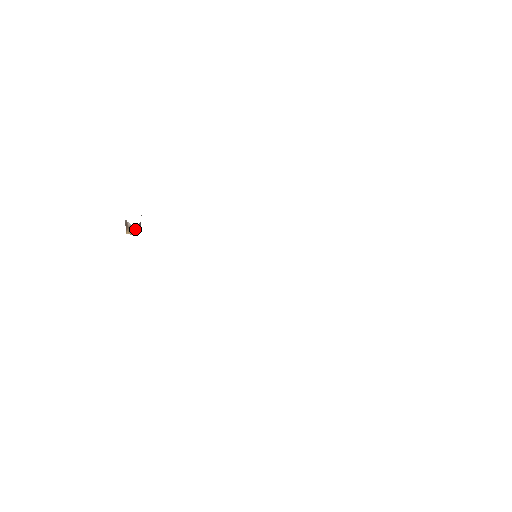
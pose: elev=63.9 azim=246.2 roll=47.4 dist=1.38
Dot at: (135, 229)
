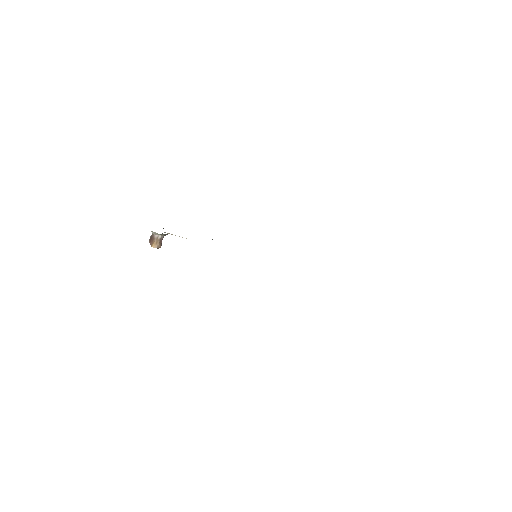
Dot at: (160, 242)
